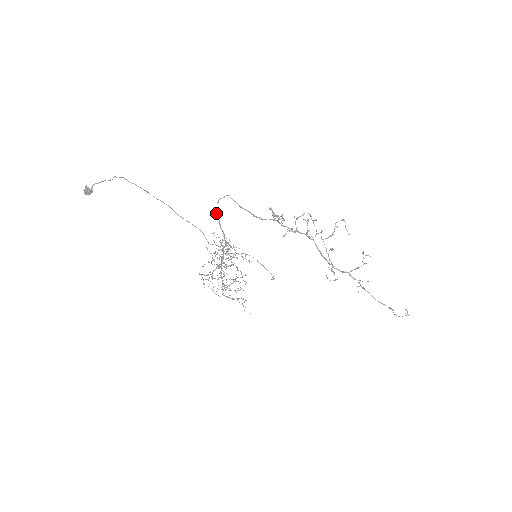
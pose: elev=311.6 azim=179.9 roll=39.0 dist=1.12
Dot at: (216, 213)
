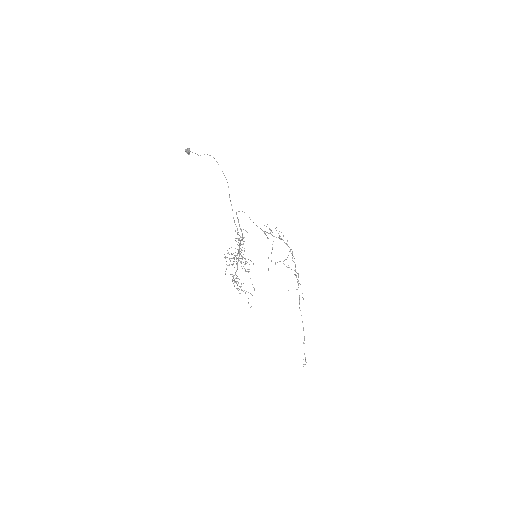
Dot at: (237, 217)
